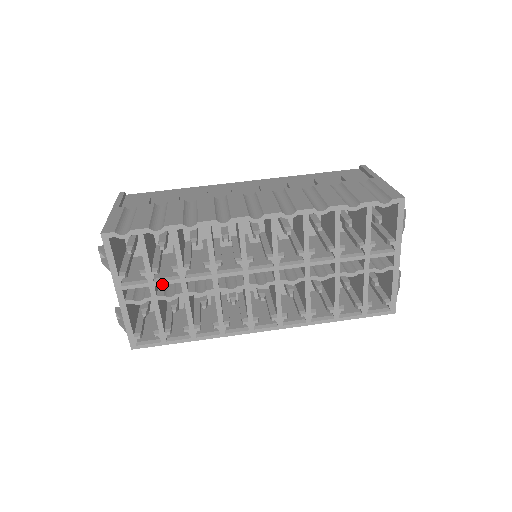
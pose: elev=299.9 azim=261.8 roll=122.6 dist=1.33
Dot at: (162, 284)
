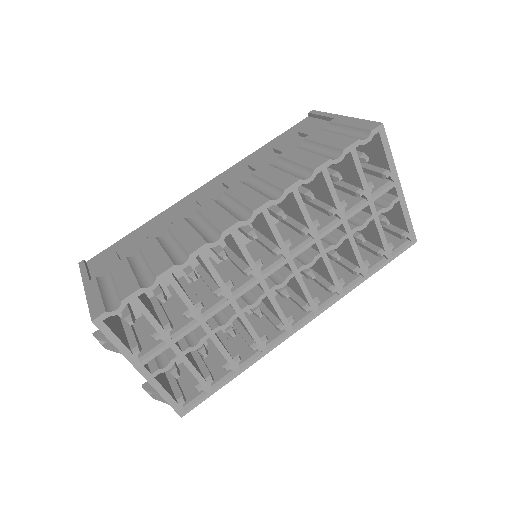
Dot at: (182, 337)
